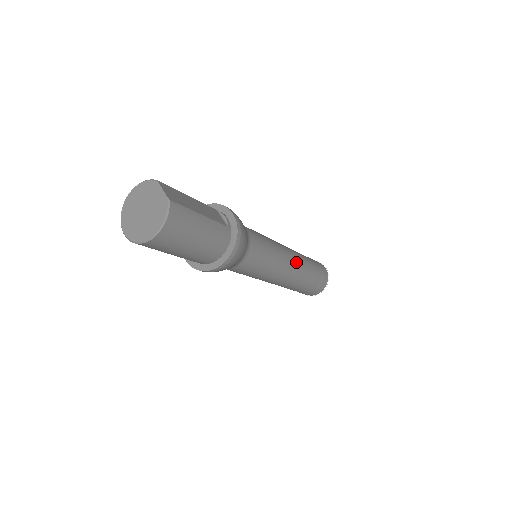
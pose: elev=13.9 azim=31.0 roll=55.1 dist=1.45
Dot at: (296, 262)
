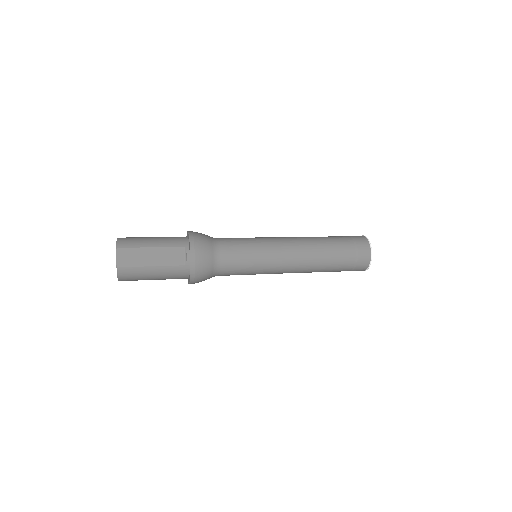
Dot at: (300, 263)
